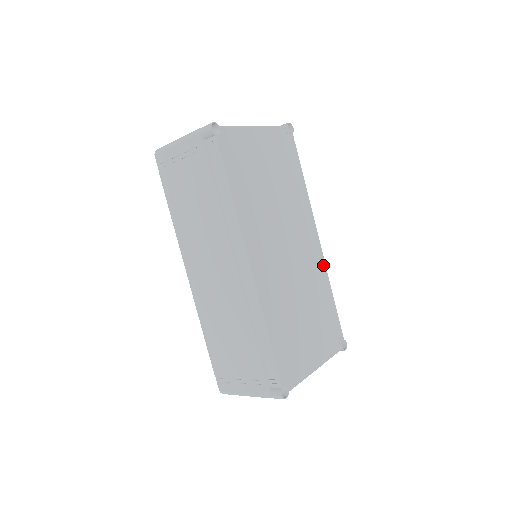
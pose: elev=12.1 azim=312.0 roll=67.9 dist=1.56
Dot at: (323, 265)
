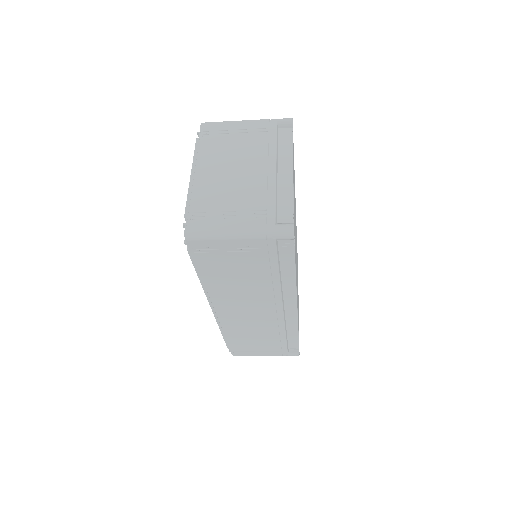
Dot at: occluded
